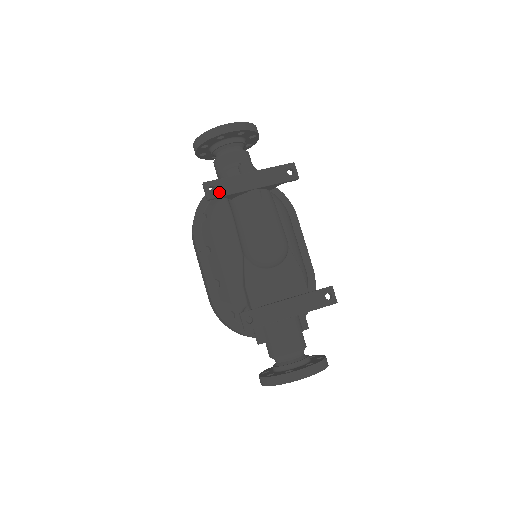
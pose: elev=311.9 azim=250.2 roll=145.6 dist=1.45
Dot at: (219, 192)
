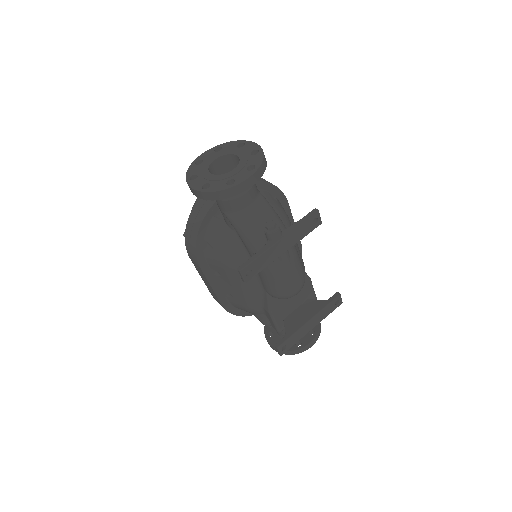
Dot at: (255, 272)
